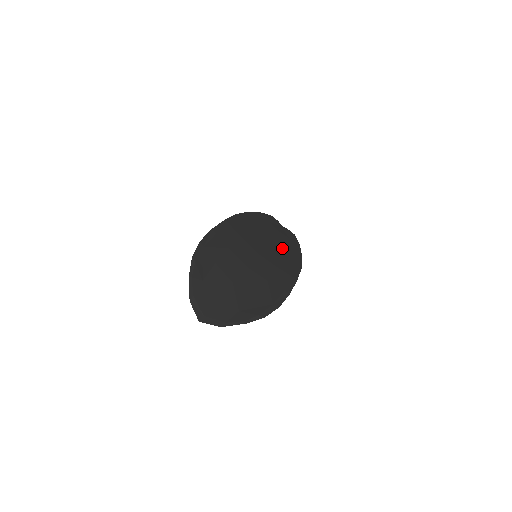
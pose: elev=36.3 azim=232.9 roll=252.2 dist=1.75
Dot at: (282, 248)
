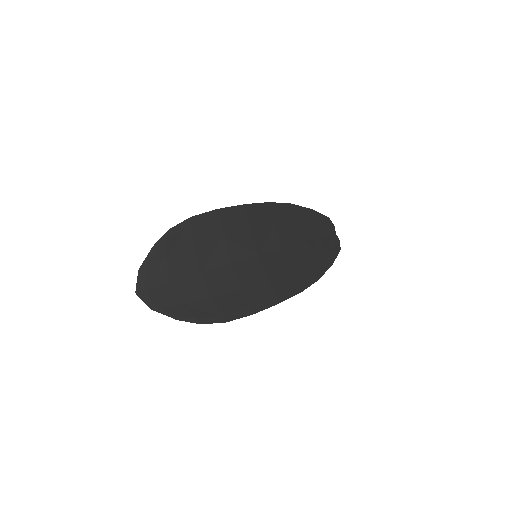
Dot at: (300, 260)
